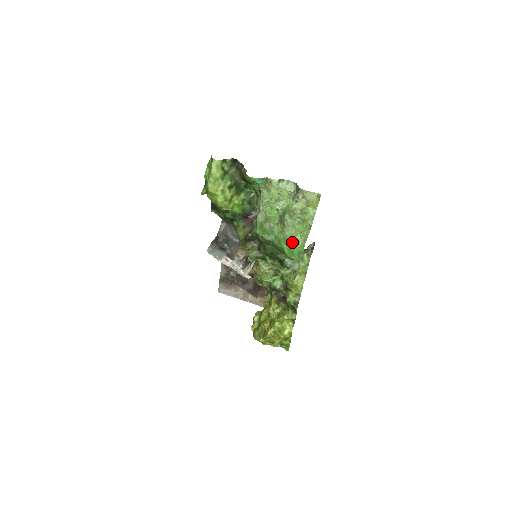
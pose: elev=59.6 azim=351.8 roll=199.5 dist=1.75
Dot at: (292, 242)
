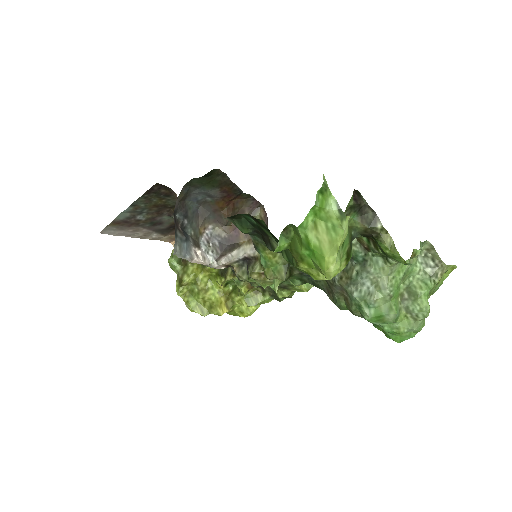
Dot at: (411, 332)
